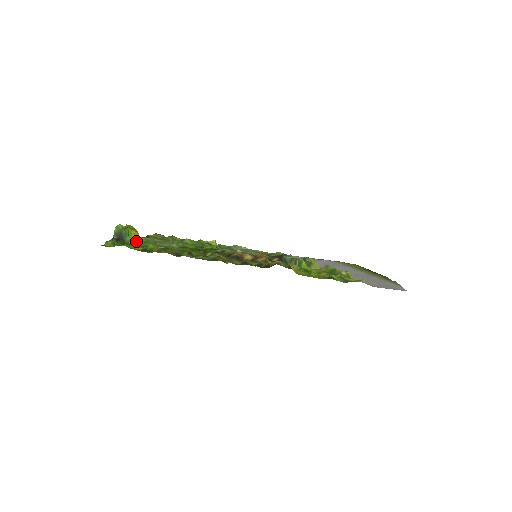
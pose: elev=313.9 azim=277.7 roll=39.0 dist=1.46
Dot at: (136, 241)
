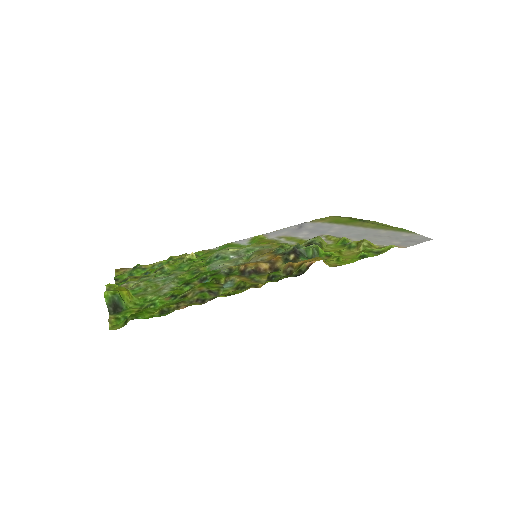
Dot at: (132, 300)
